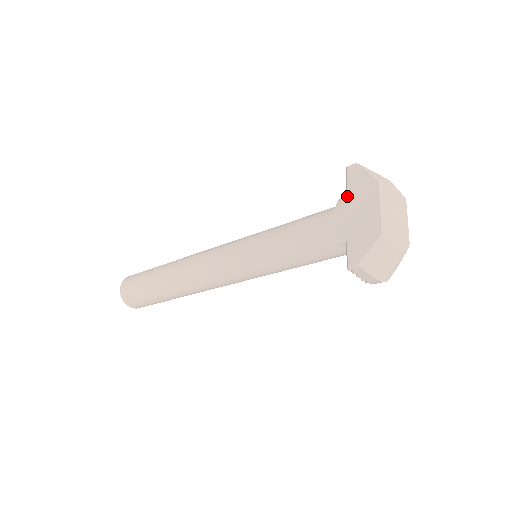
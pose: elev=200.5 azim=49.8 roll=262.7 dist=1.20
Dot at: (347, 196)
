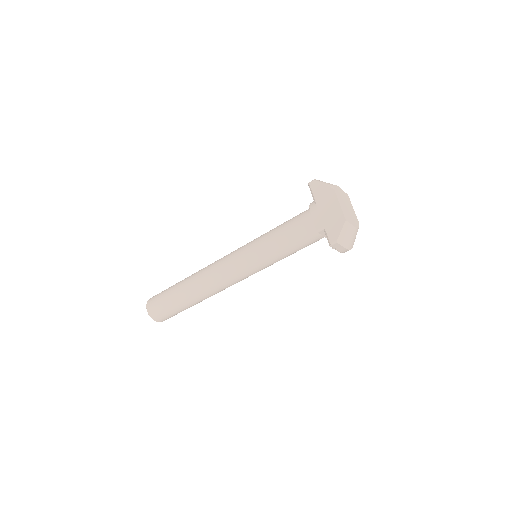
Dot at: (315, 201)
